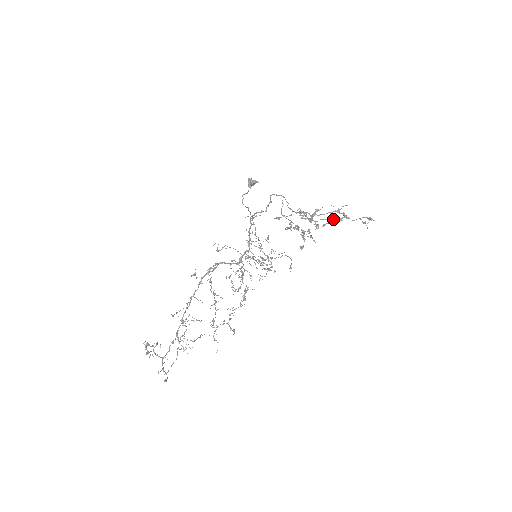
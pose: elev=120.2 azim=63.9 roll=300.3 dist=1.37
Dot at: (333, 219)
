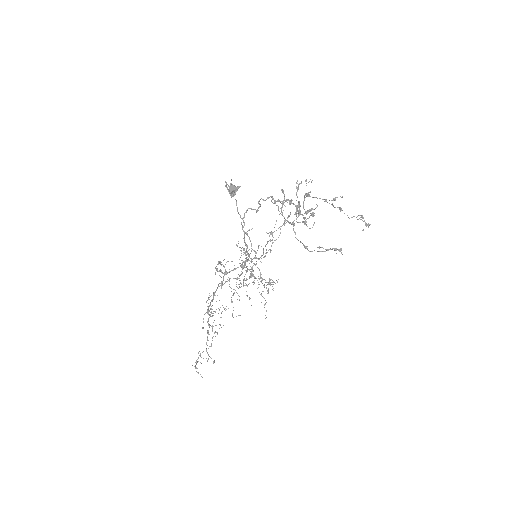
Dot at: (328, 250)
